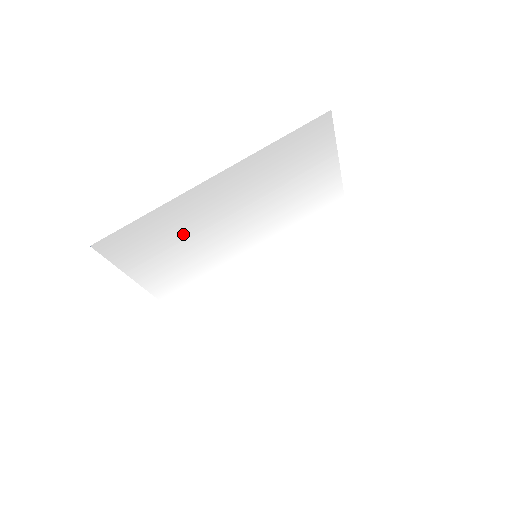
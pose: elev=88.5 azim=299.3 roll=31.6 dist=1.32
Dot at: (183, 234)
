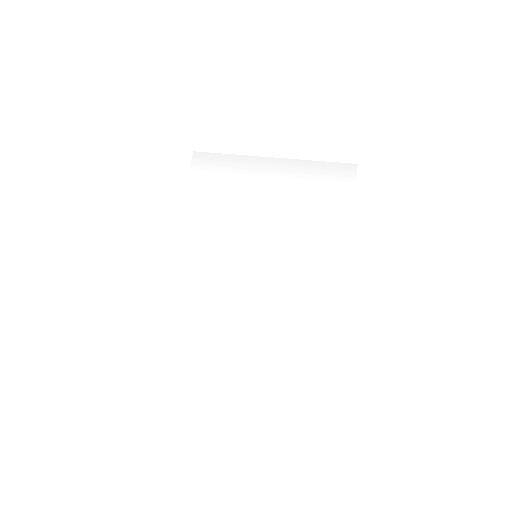
Dot at: (233, 185)
